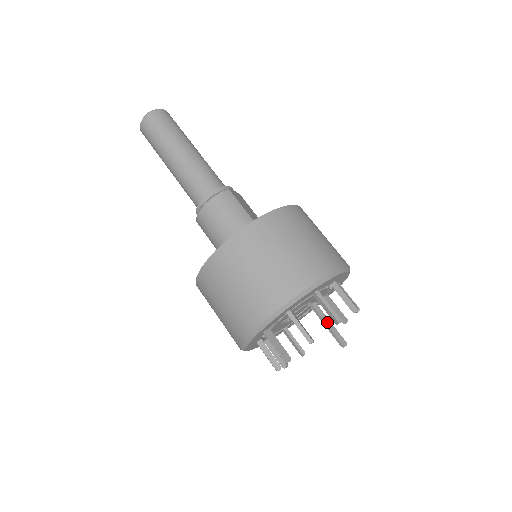
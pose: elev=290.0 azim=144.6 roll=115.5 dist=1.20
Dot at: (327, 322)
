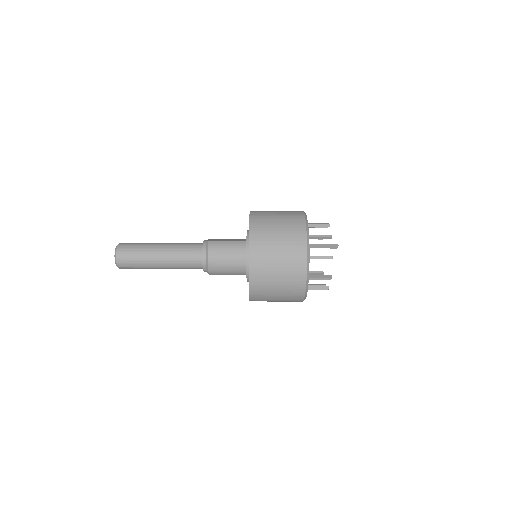
Dot at: (319, 246)
